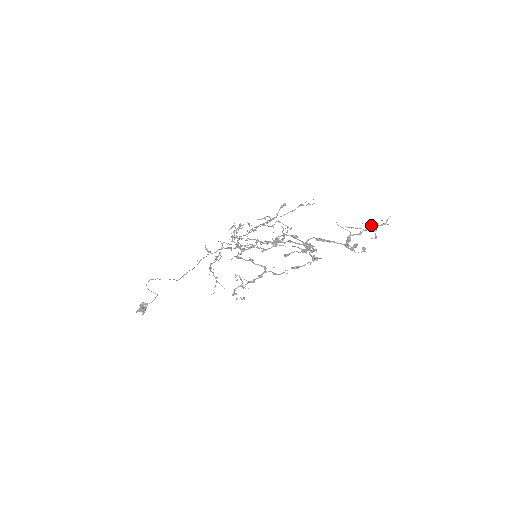
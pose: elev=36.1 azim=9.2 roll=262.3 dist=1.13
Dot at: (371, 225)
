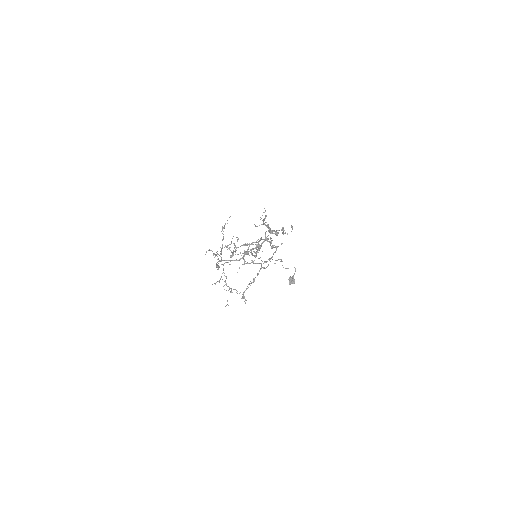
Dot at: (263, 220)
